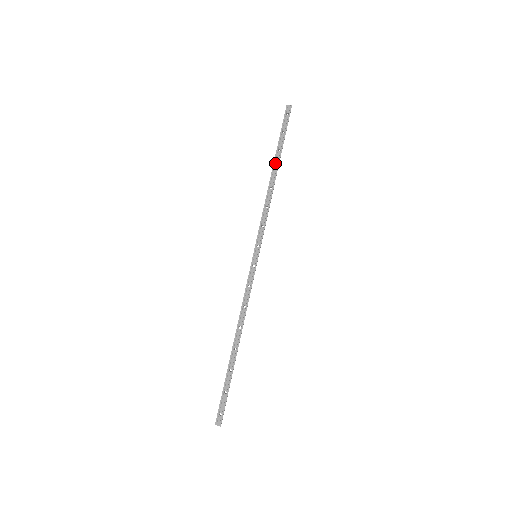
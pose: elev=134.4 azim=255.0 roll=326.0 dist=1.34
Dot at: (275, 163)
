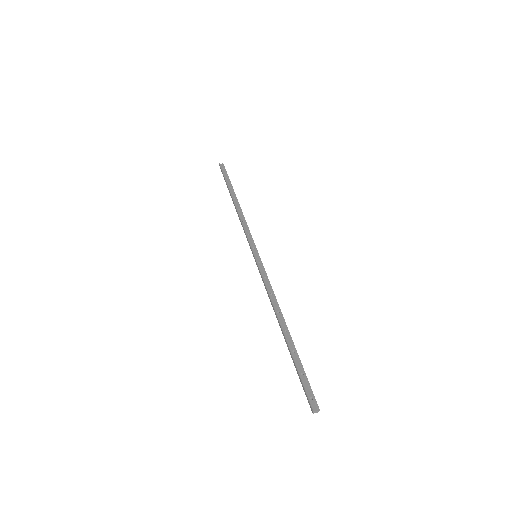
Dot at: (232, 195)
